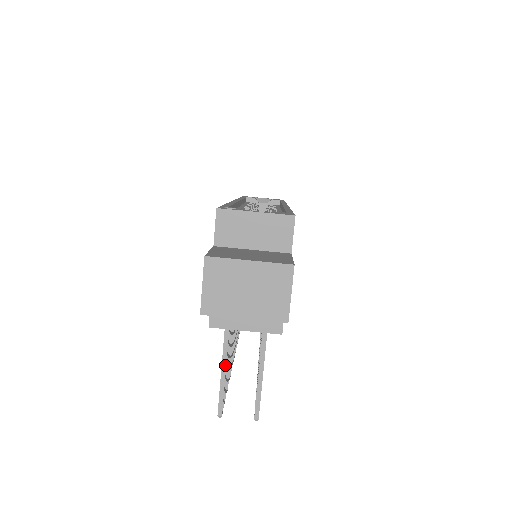
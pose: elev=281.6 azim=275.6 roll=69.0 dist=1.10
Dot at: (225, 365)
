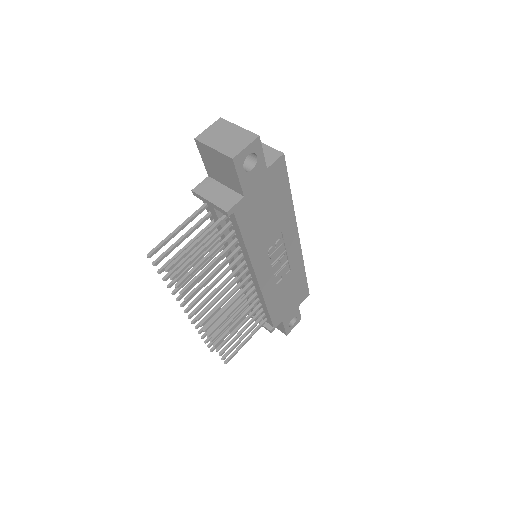
Dot at: (180, 227)
